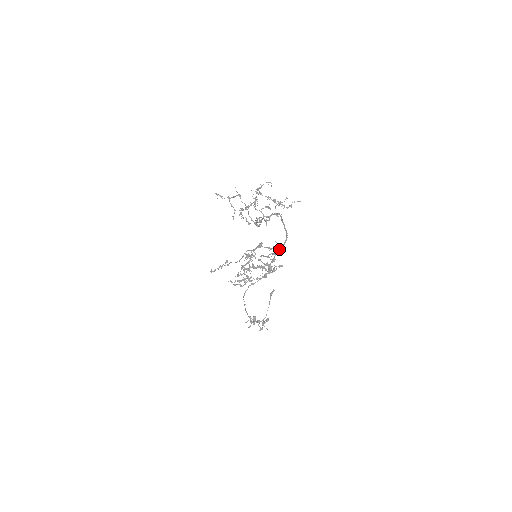
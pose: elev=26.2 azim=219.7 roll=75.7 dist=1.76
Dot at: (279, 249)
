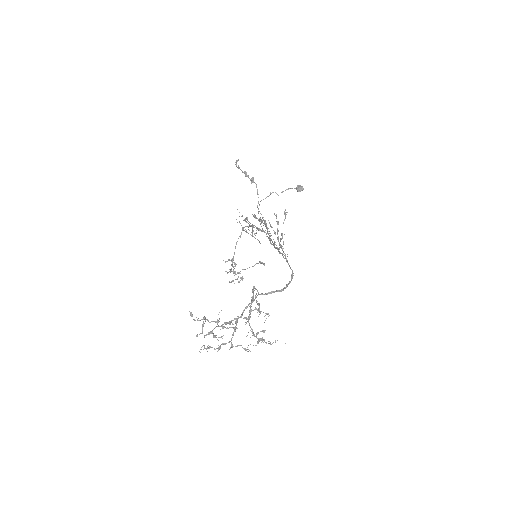
Dot at: (286, 261)
